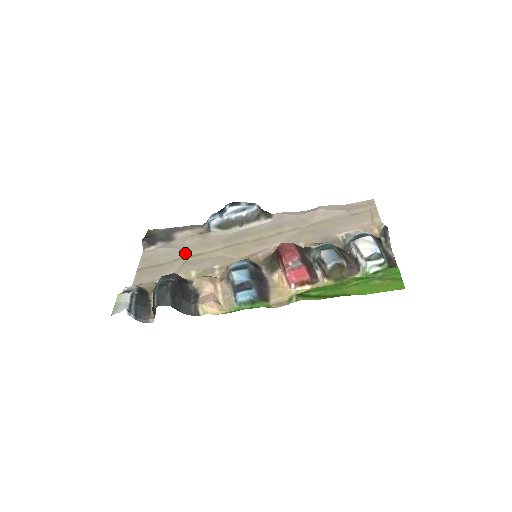
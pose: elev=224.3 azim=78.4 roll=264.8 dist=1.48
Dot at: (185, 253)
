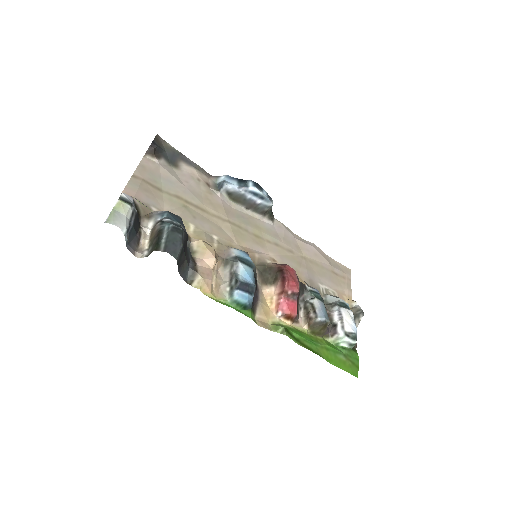
Dot at: (188, 196)
